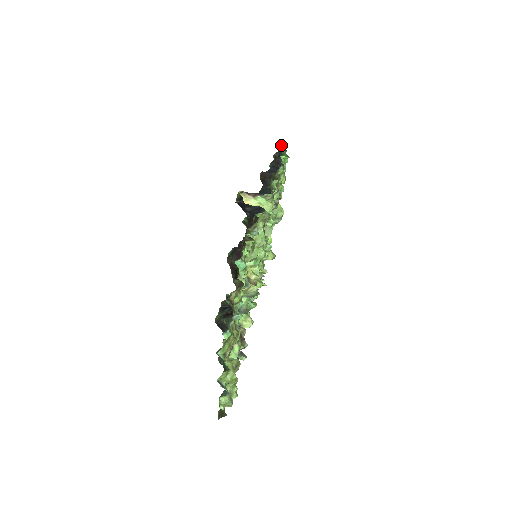
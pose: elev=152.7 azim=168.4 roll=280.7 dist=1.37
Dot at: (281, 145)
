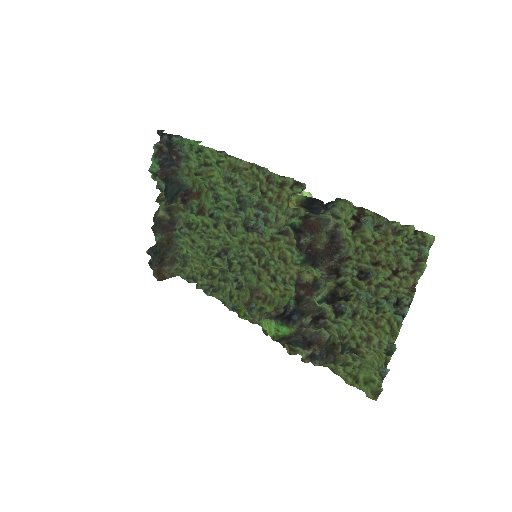
Dot at: (162, 132)
